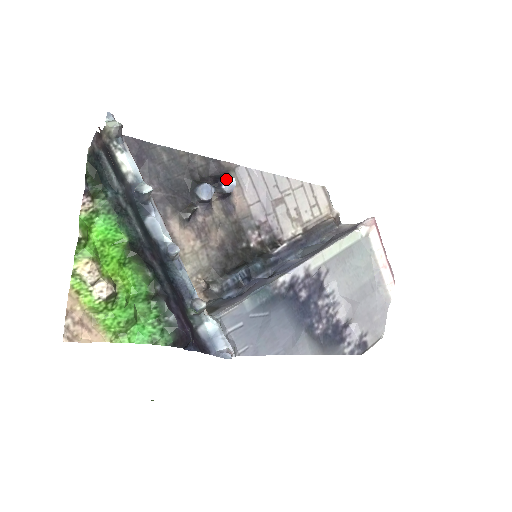
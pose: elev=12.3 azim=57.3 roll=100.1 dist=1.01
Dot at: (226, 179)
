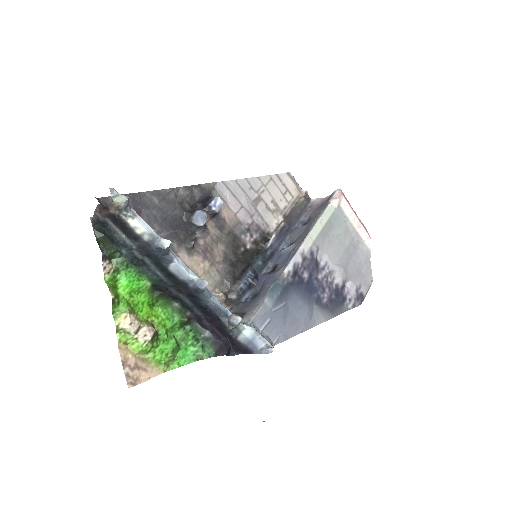
Dot at: (213, 201)
